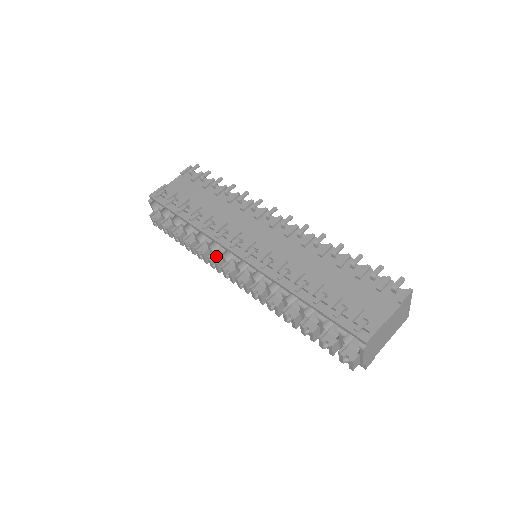
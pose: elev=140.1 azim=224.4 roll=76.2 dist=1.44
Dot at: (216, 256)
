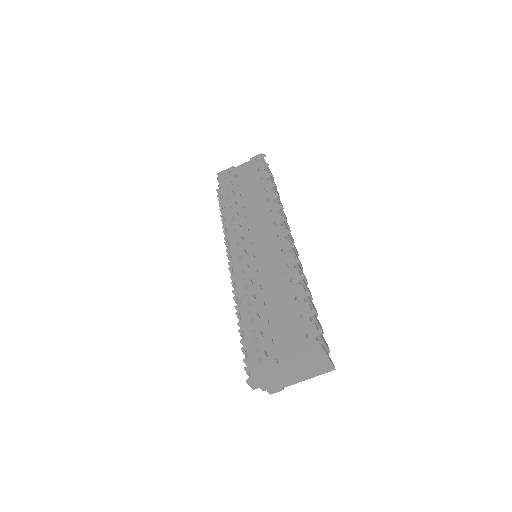
Dot at: occluded
